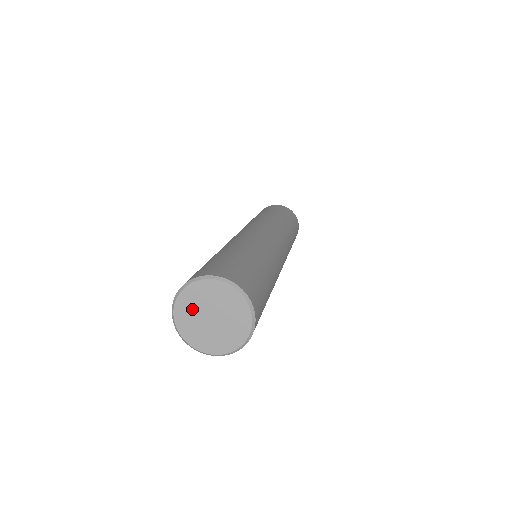
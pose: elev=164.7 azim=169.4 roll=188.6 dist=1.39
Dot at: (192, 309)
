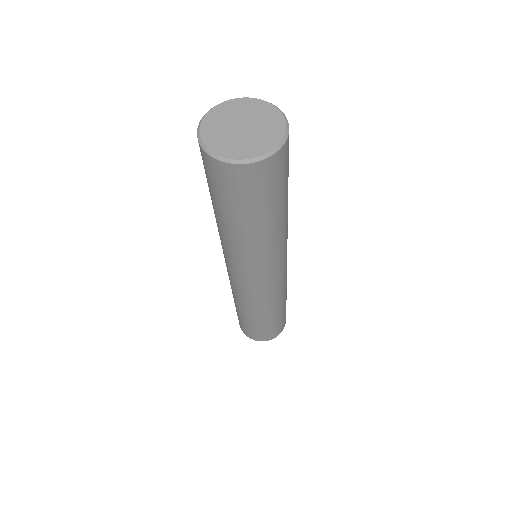
Dot at: (221, 123)
